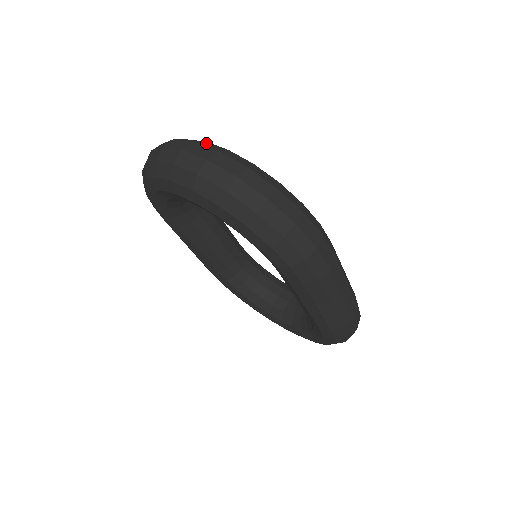
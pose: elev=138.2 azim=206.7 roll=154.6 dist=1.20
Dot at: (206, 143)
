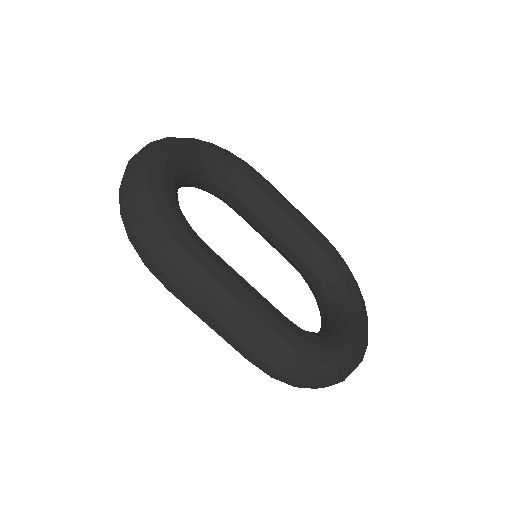
Dot at: (155, 145)
